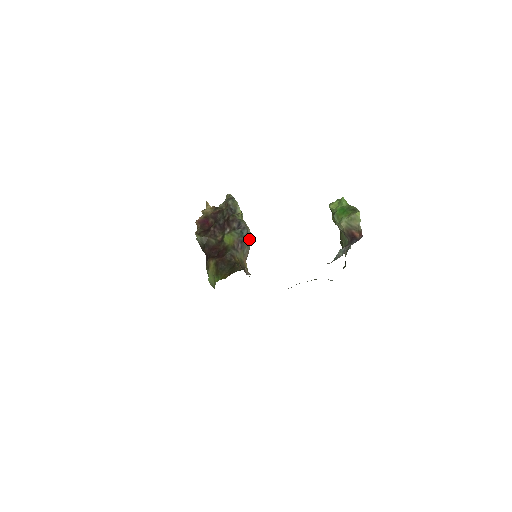
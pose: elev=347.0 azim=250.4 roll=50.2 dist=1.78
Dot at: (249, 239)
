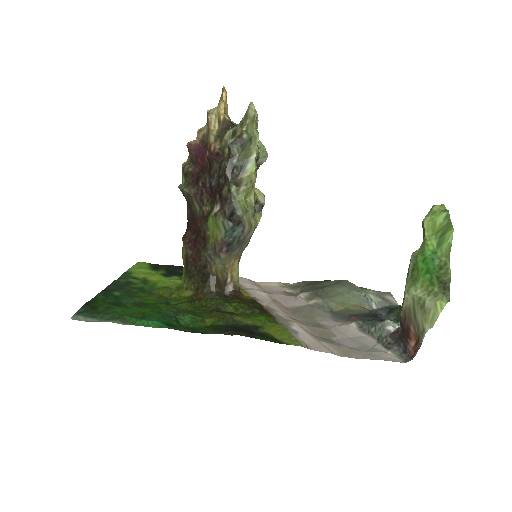
Dot at: (245, 239)
